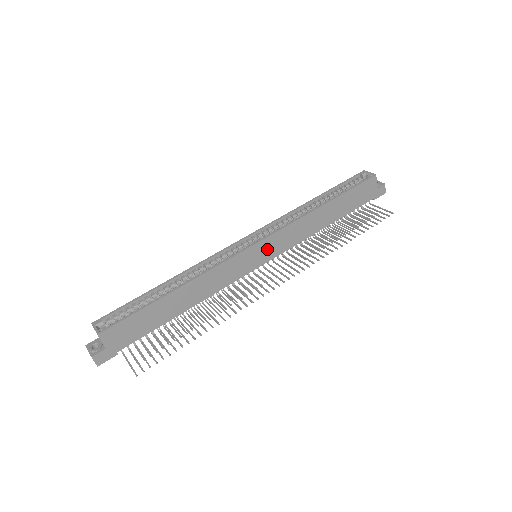
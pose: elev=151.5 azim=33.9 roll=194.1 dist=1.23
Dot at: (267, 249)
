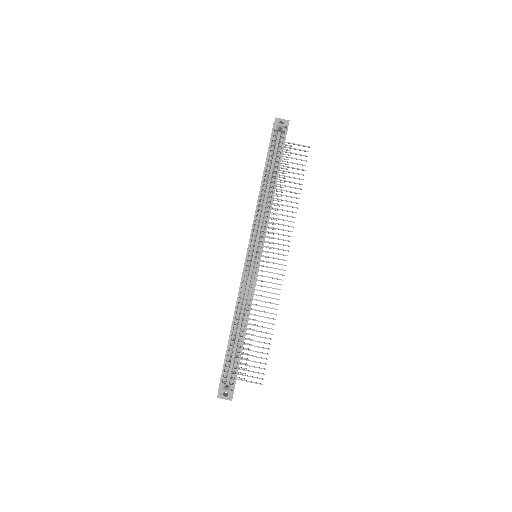
Dot at: occluded
